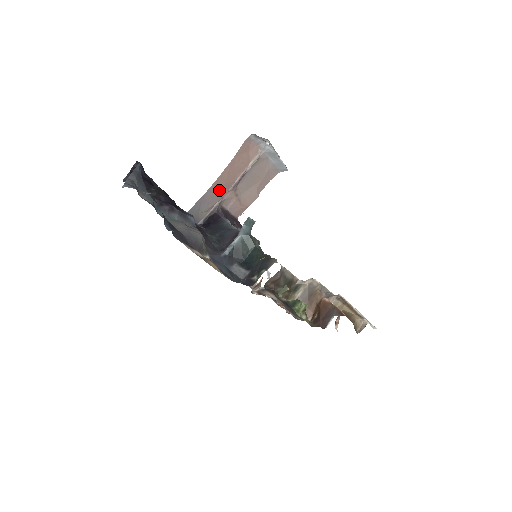
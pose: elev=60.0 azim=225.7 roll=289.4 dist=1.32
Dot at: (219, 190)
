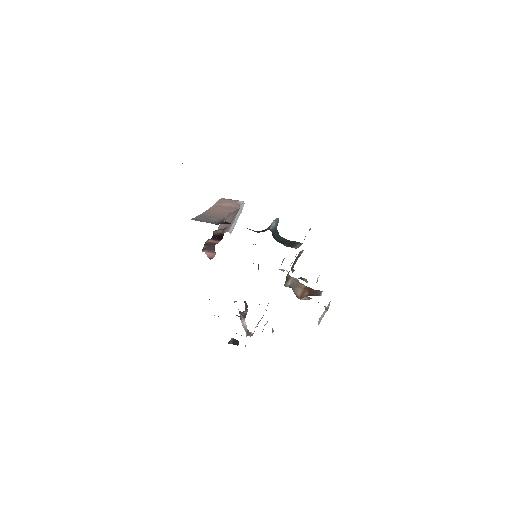
Dot at: (216, 214)
